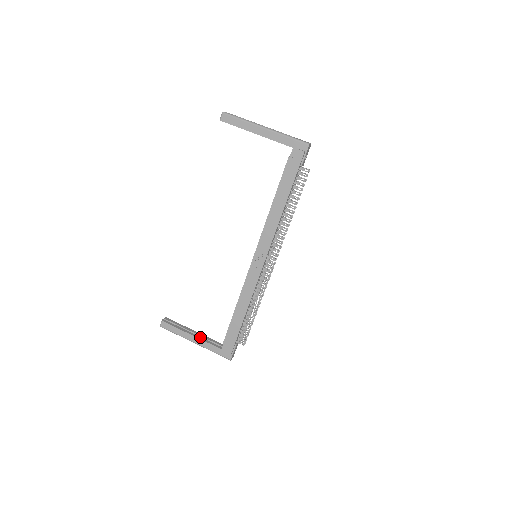
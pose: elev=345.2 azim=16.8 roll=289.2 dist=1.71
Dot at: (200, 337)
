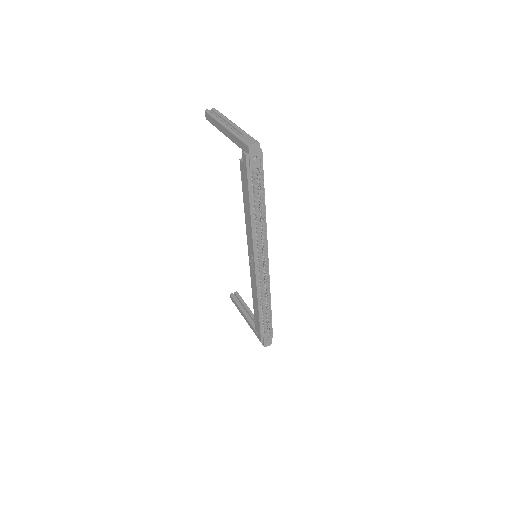
Dot at: (249, 318)
